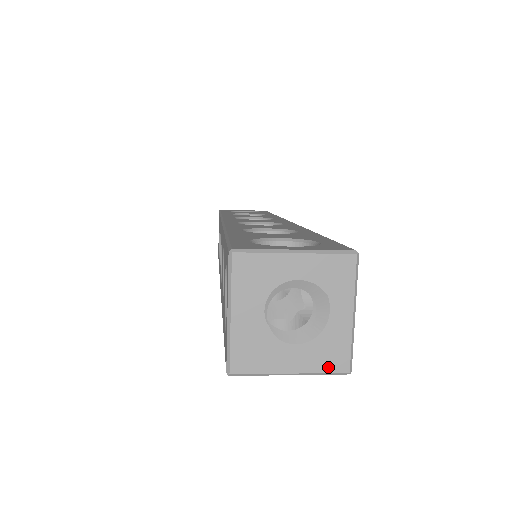
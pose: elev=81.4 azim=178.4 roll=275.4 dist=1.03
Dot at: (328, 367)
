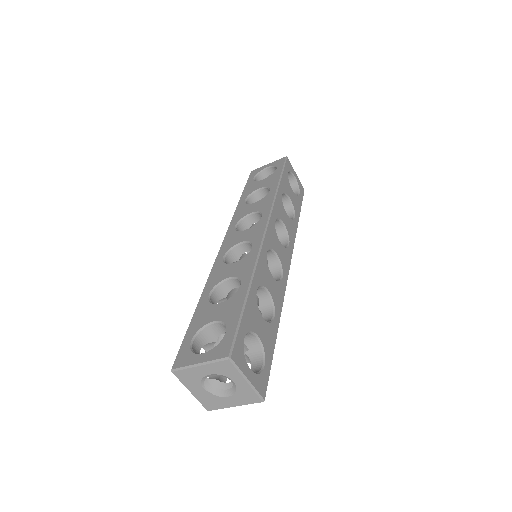
Dot at: (250, 402)
